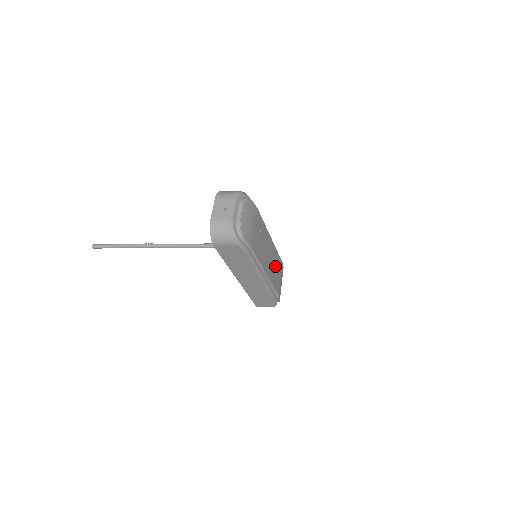
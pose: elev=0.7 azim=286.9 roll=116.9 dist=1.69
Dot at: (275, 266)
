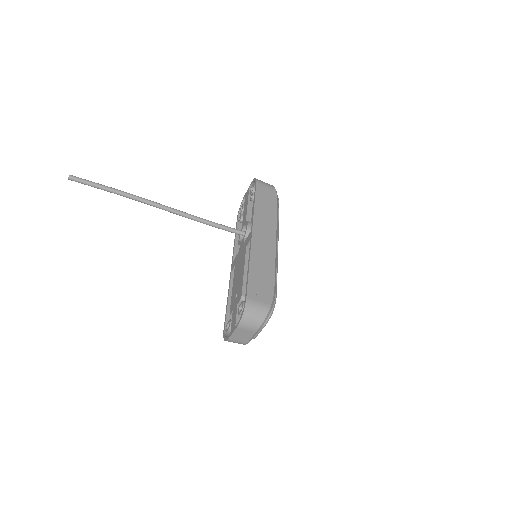
Dot at: occluded
